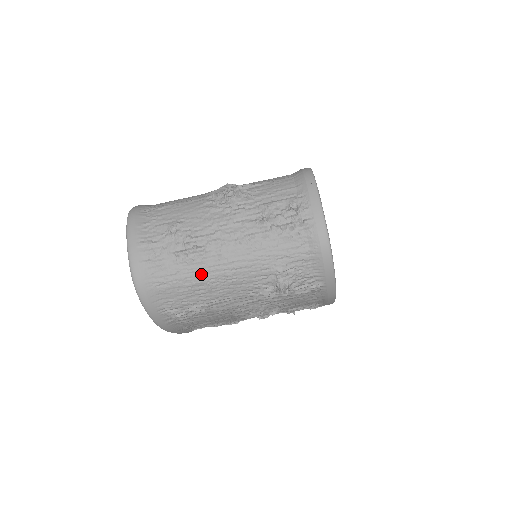
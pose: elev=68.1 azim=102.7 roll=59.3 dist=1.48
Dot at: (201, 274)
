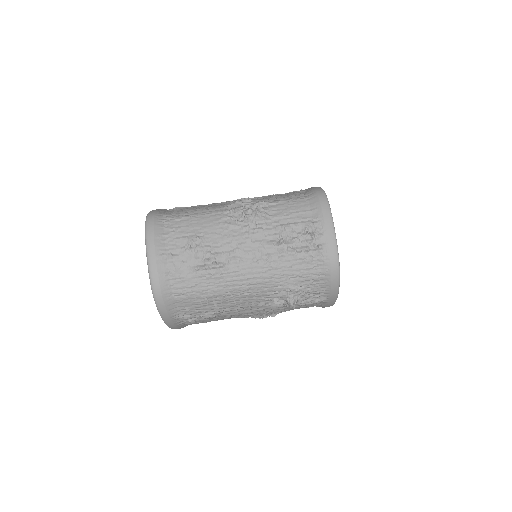
Dot at: (218, 288)
